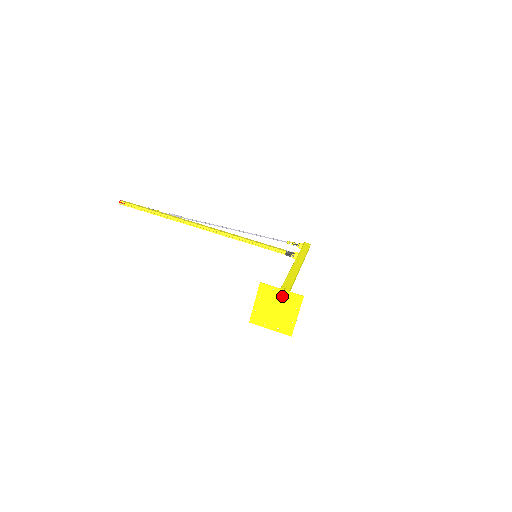
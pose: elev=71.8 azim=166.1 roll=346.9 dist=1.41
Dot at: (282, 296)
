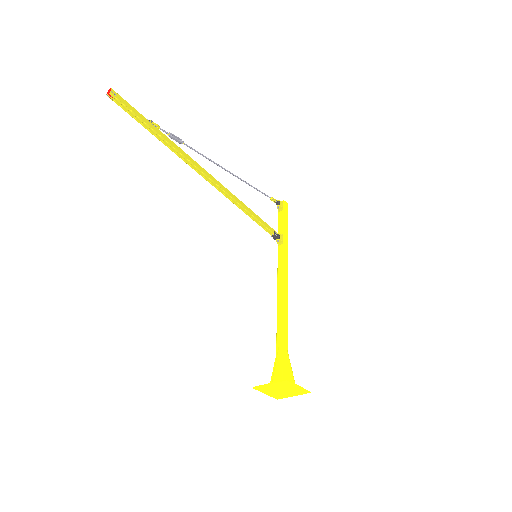
Dot at: (295, 388)
